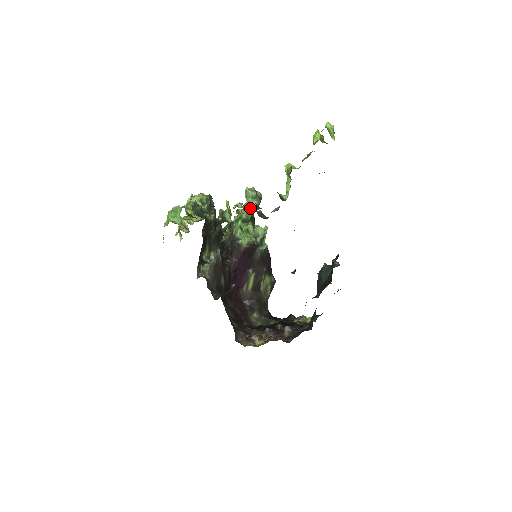
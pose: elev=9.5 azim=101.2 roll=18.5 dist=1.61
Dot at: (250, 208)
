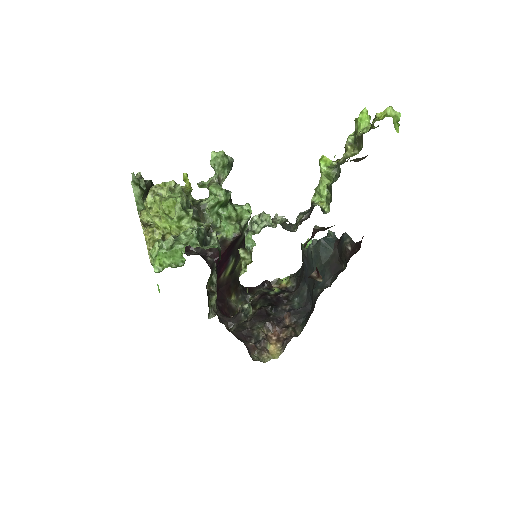
Dot at: (220, 180)
